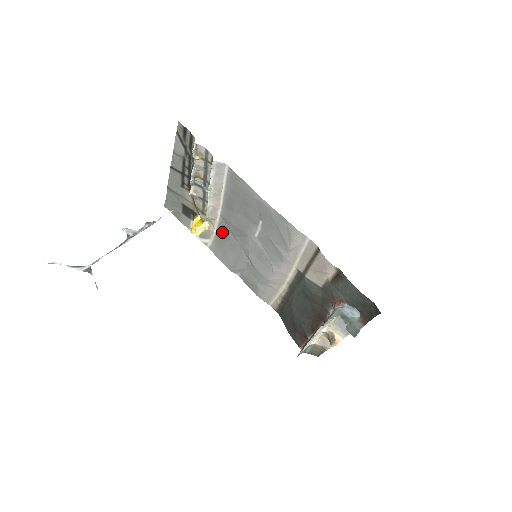
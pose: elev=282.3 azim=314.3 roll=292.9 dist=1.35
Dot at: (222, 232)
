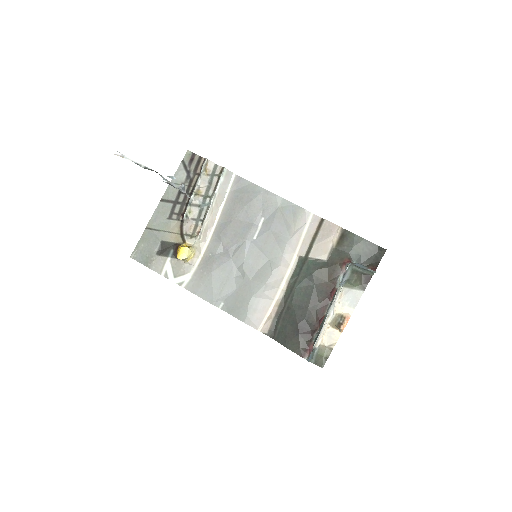
Dot at: (211, 254)
